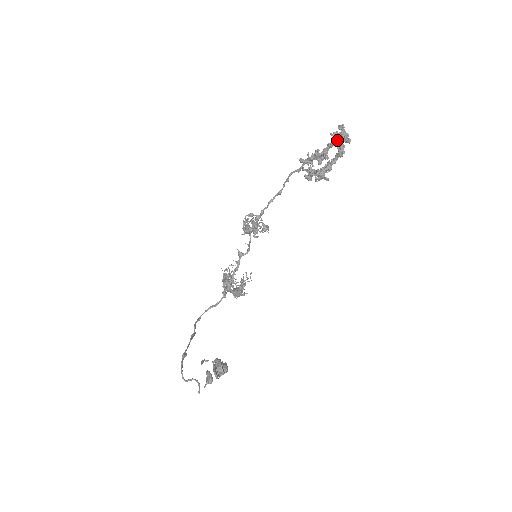
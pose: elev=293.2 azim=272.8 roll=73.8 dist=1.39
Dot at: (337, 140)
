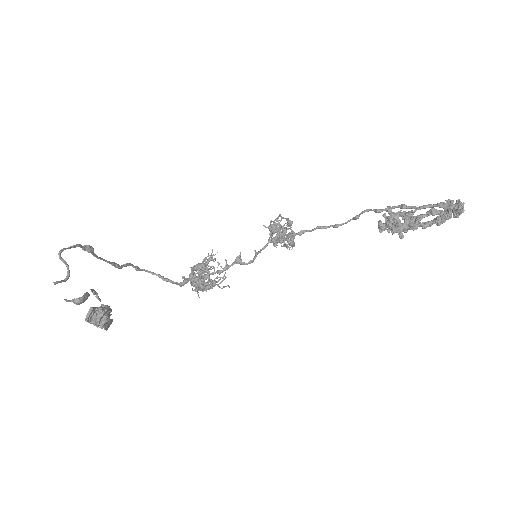
Dot at: (448, 204)
